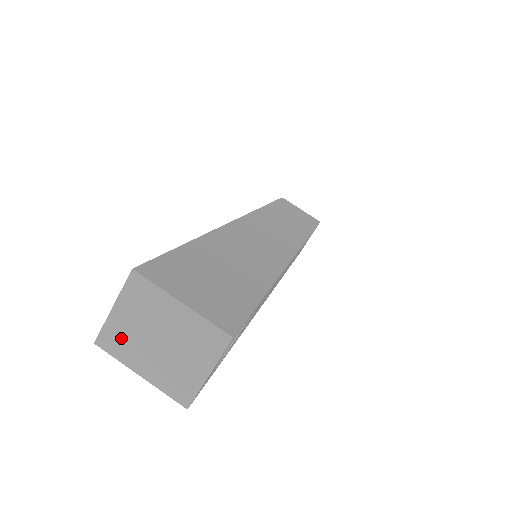
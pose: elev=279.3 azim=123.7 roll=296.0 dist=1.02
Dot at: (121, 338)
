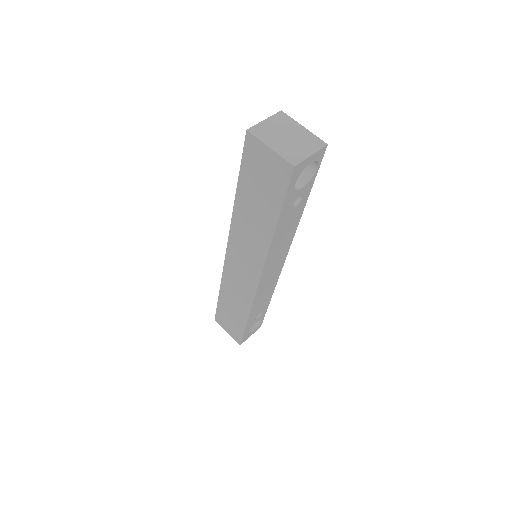
Dot at: (264, 131)
